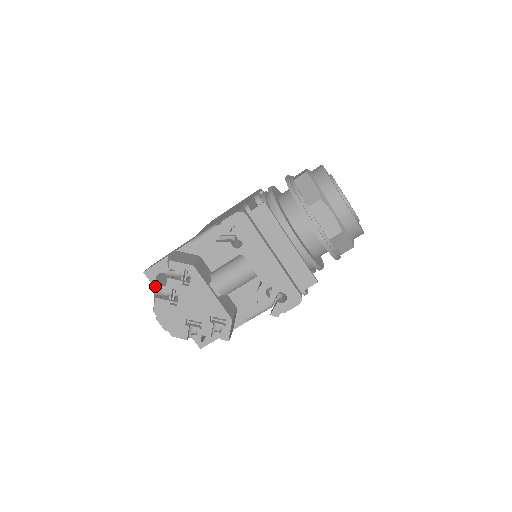
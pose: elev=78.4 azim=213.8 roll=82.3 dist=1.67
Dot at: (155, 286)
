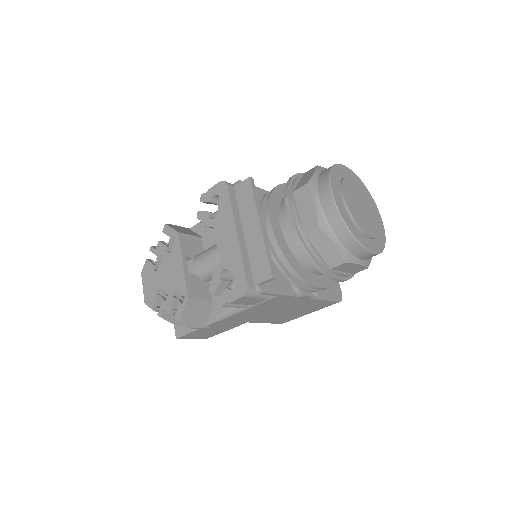
Dot at: occluded
